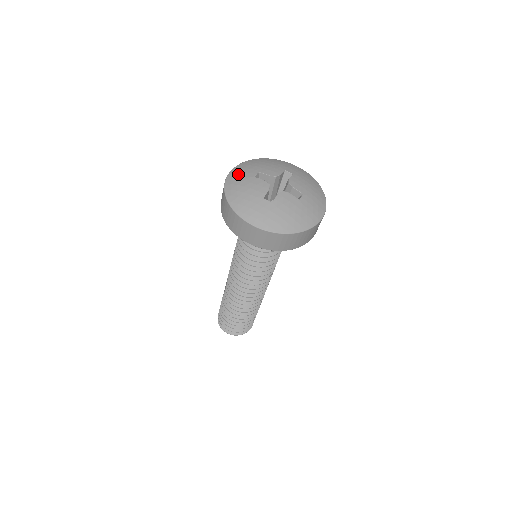
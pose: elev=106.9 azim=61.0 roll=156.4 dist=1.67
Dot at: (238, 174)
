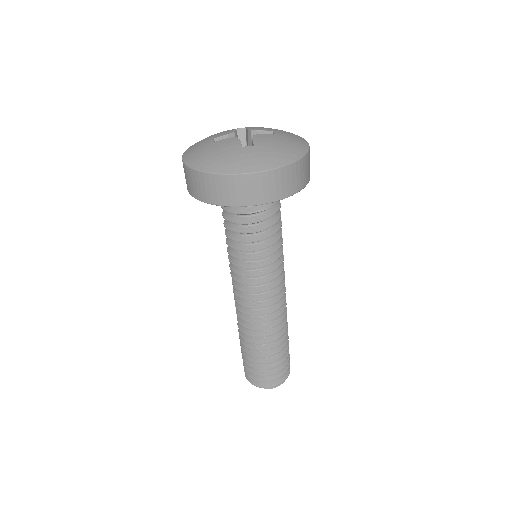
Dot at: (194, 152)
